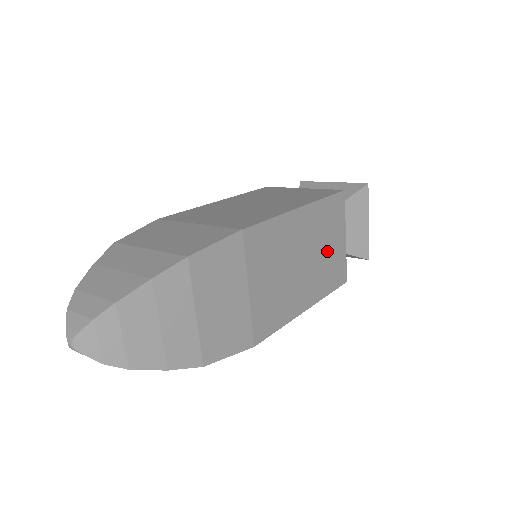
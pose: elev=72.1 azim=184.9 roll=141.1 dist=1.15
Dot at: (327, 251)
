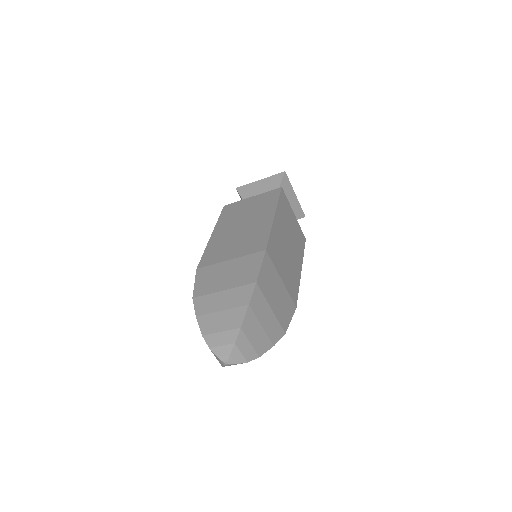
Dot at: (292, 229)
